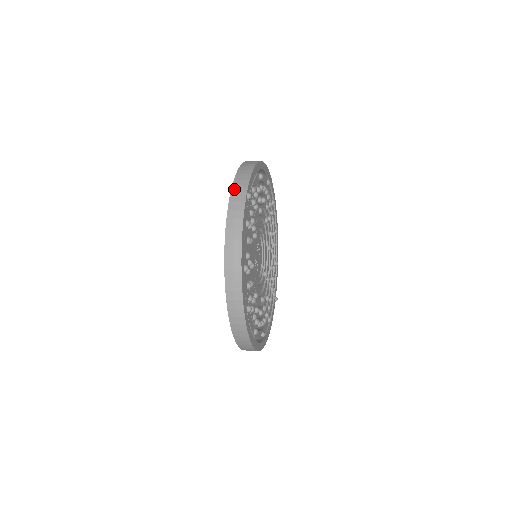
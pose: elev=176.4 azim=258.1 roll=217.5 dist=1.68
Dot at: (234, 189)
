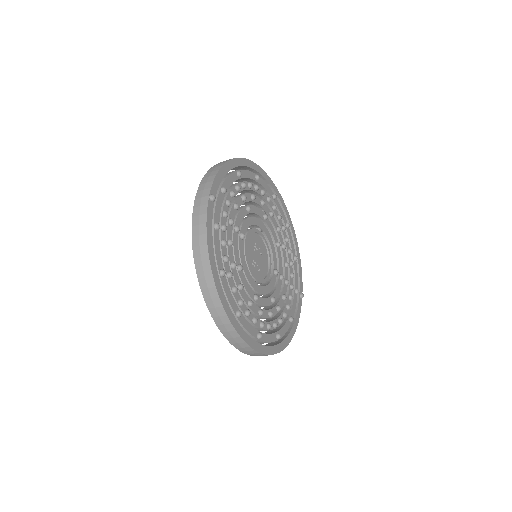
Dot at: (198, 194)
